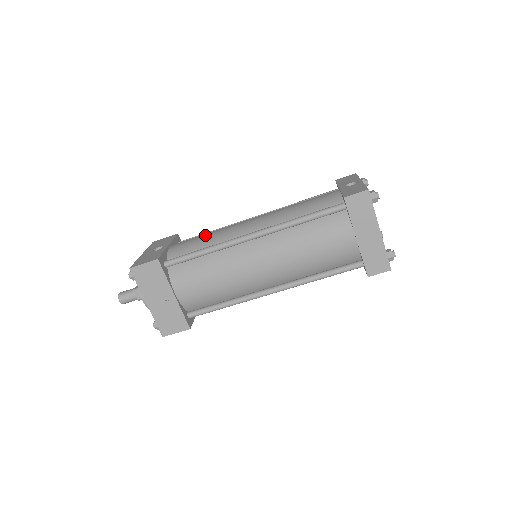
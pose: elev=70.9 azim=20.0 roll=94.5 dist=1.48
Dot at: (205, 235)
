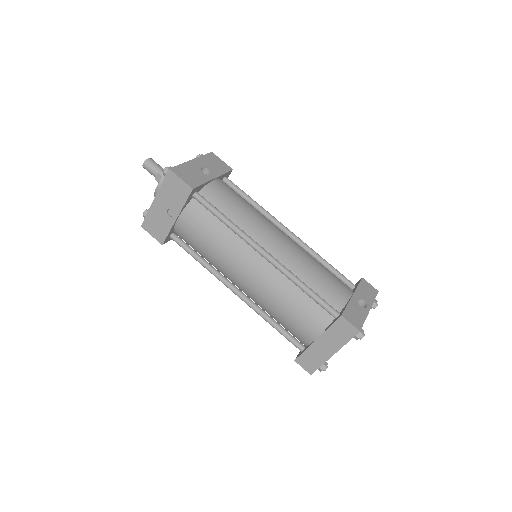
Dot at: (243, 205)
